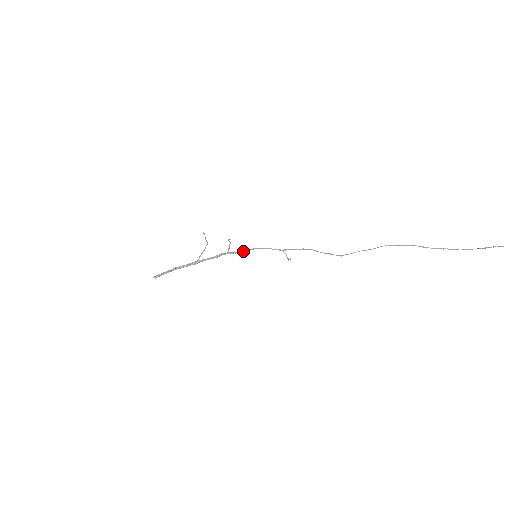
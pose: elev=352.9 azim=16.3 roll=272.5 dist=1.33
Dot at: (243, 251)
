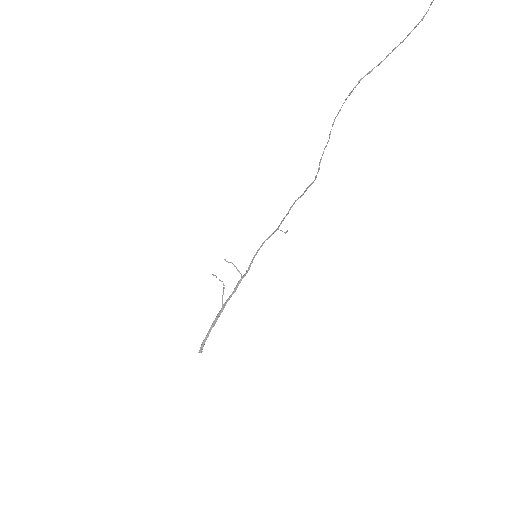
Dot at: (251, 263)
